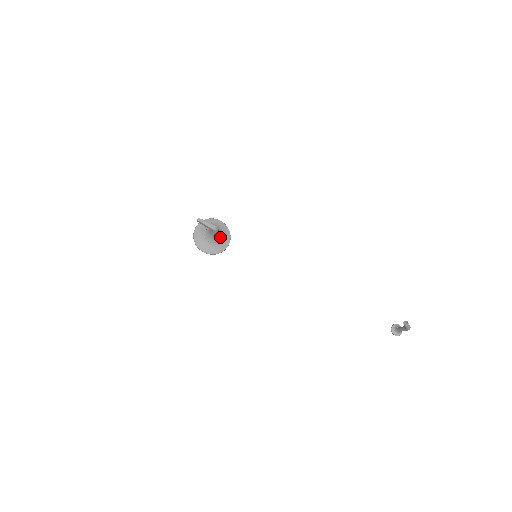
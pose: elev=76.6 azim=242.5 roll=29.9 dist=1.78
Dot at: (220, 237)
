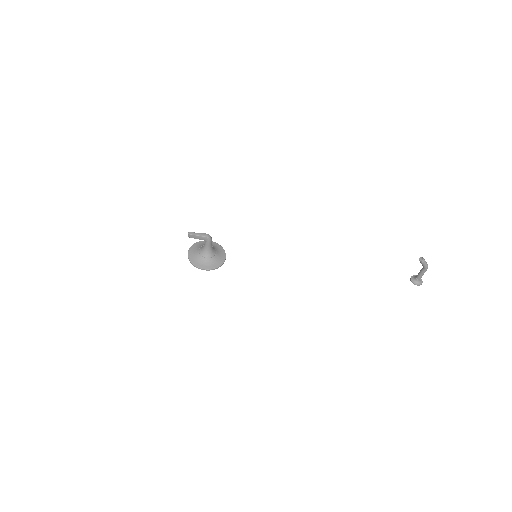
Dot at: (215, 251)
